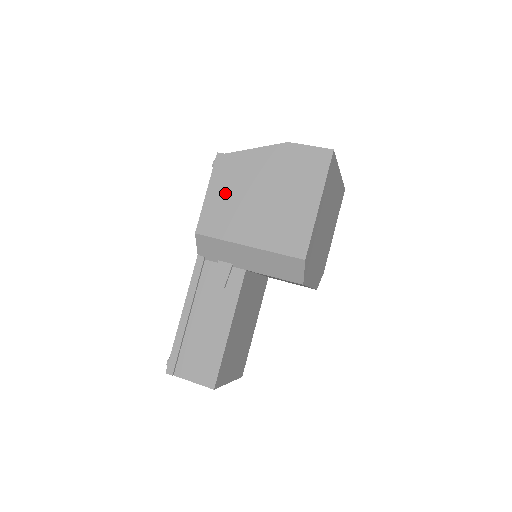
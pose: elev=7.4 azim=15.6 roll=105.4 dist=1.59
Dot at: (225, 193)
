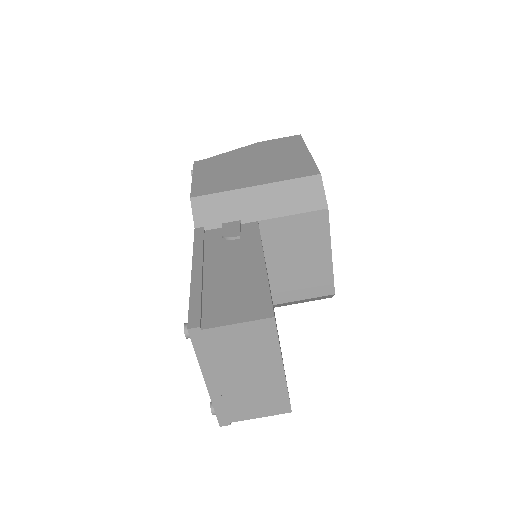
Dot at: (213, 173)
